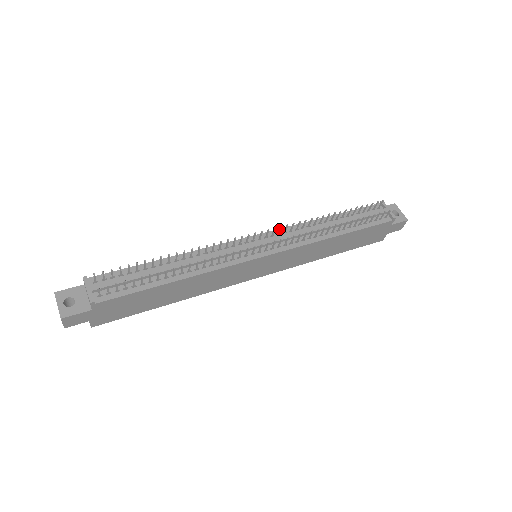
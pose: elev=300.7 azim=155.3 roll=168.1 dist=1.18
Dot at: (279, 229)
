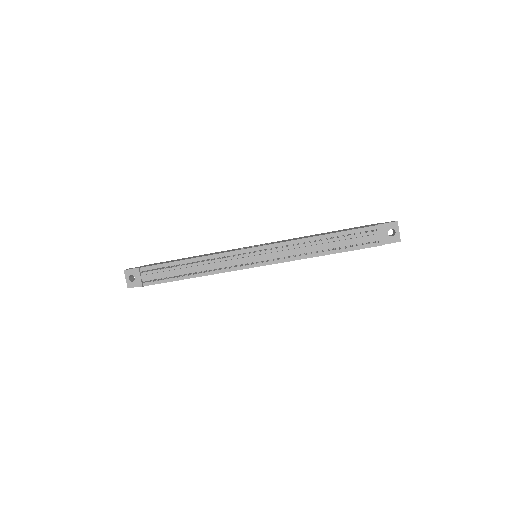
Dot at: (270, 249)
